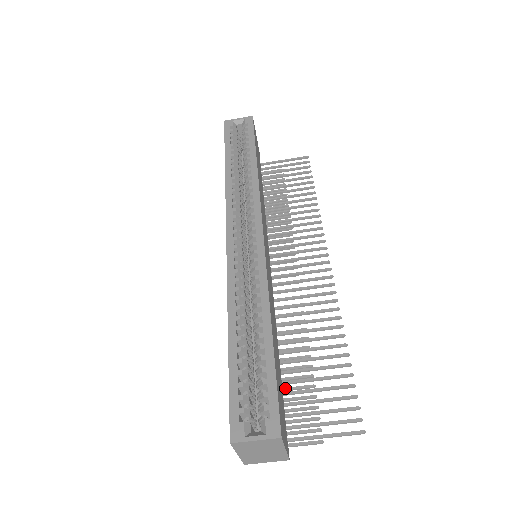
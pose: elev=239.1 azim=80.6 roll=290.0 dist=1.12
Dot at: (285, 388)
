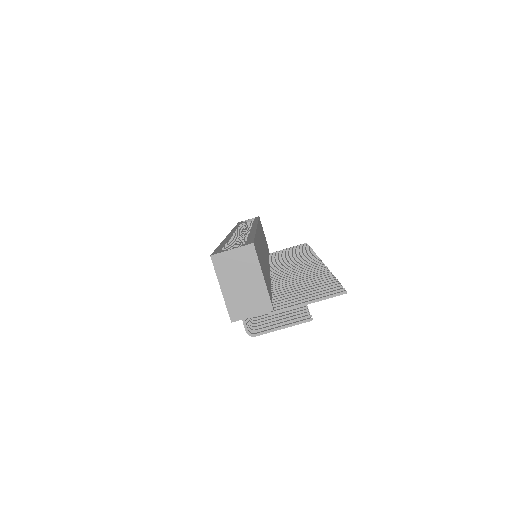
Dot at: occluded
